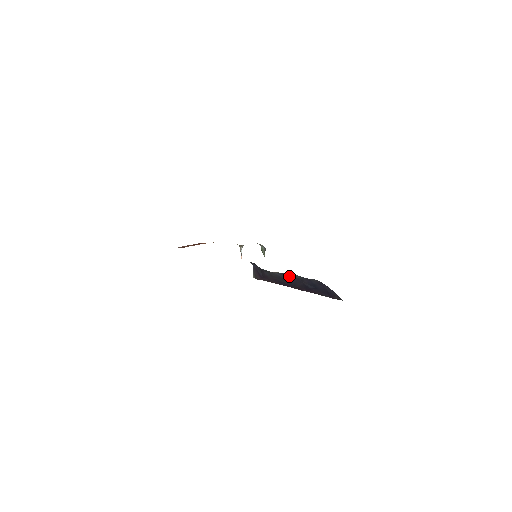
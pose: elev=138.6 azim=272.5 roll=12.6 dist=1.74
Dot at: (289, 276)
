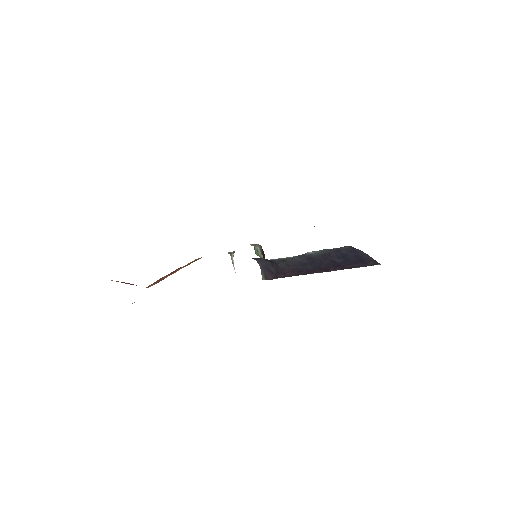
Dot at: (312, 255)
